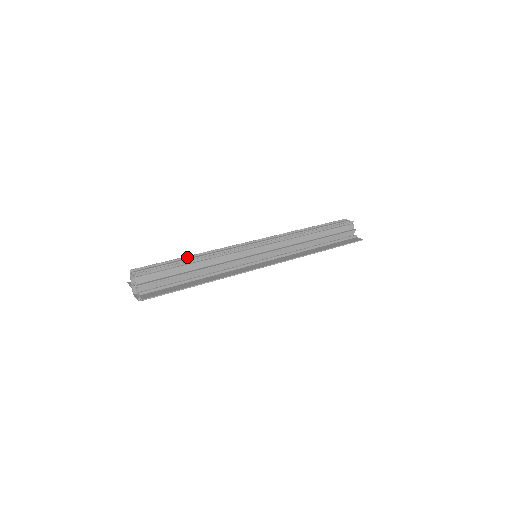
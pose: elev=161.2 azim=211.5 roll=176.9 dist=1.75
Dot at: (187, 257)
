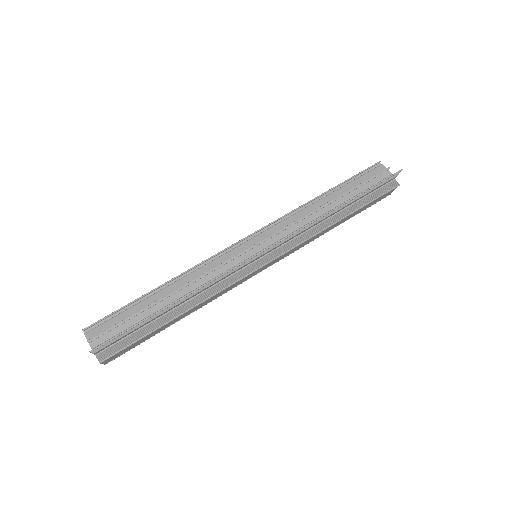
Dot at: occluded
